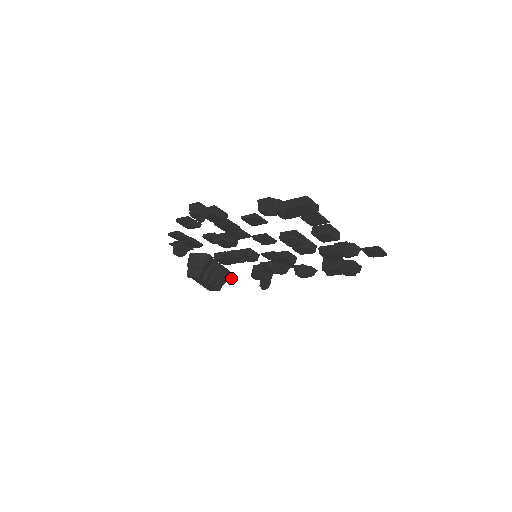
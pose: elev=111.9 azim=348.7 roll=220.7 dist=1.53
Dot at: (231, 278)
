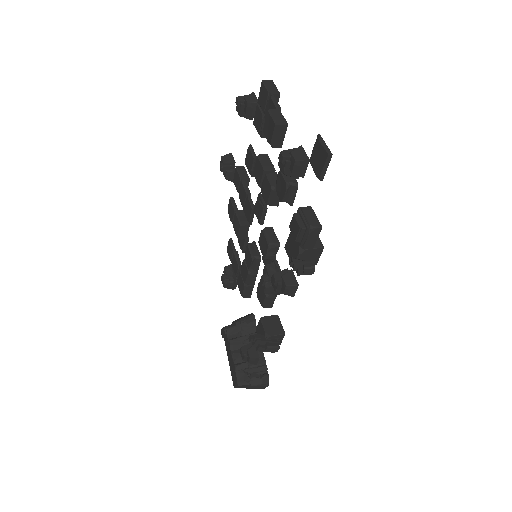
Dot at: (253, 357)
